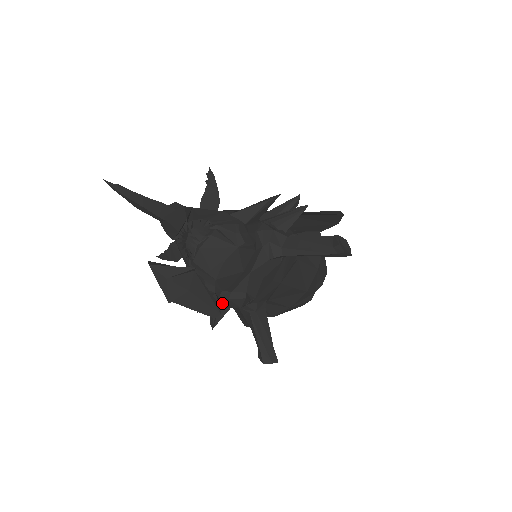
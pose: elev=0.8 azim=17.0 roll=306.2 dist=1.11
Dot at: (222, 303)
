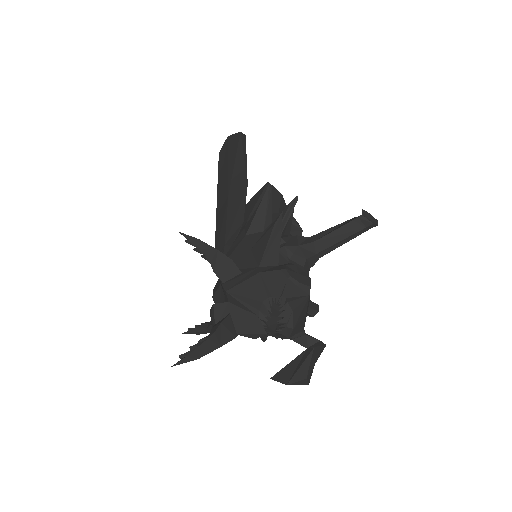
Dot at: occluded
